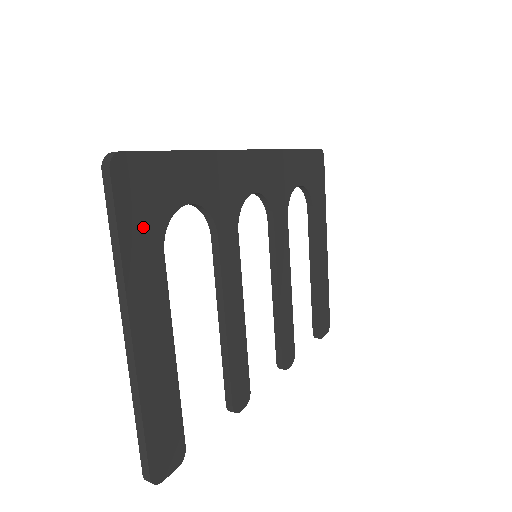
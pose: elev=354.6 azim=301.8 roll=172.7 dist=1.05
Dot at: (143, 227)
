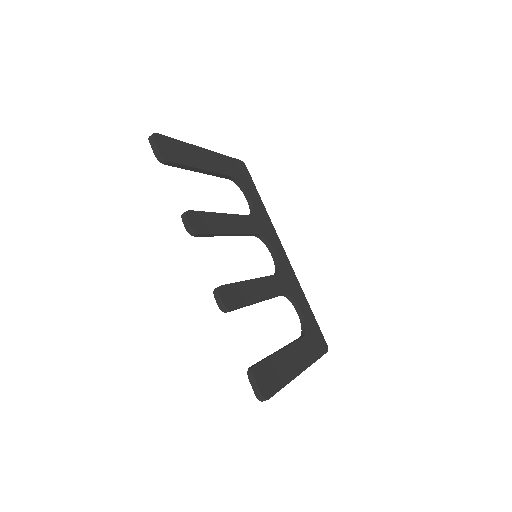
Dot at: (235, 169)
